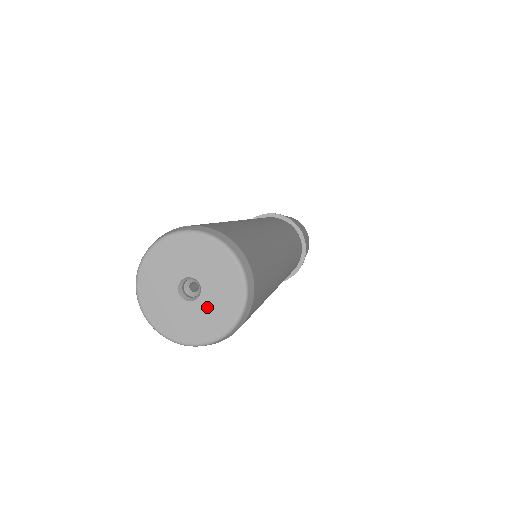
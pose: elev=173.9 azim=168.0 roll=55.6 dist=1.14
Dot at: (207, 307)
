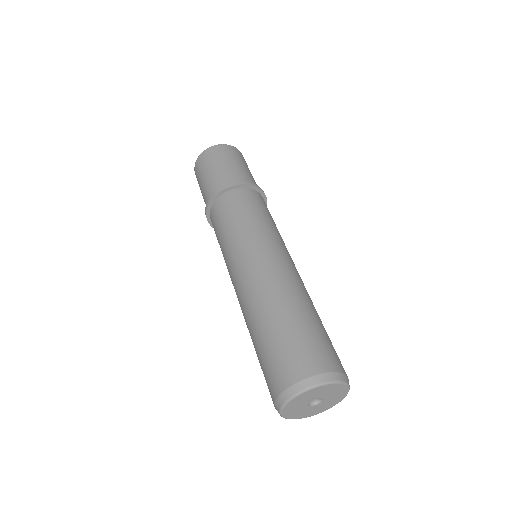
Dot at: (313, 409)
